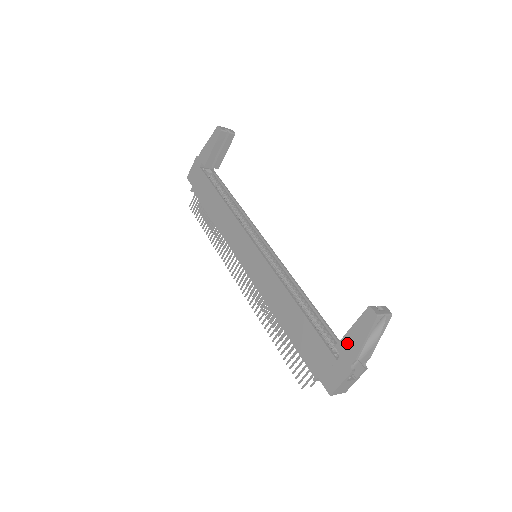
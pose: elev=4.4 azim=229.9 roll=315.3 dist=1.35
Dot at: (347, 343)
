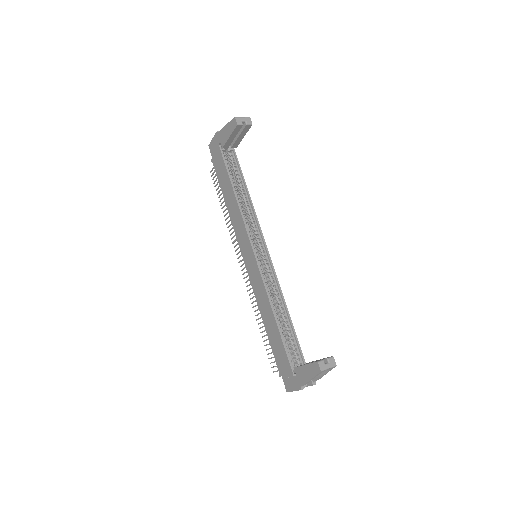
Dot at: (301, 372)
